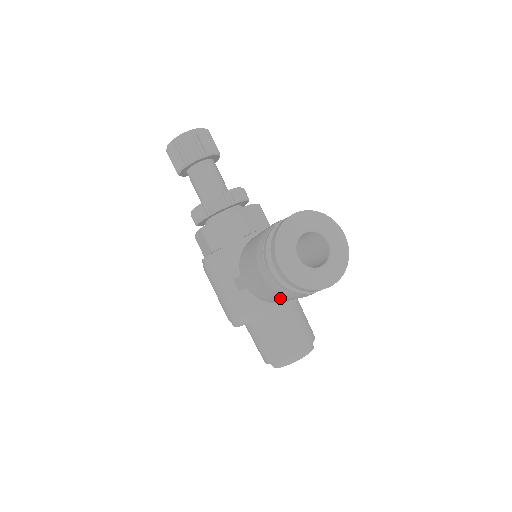
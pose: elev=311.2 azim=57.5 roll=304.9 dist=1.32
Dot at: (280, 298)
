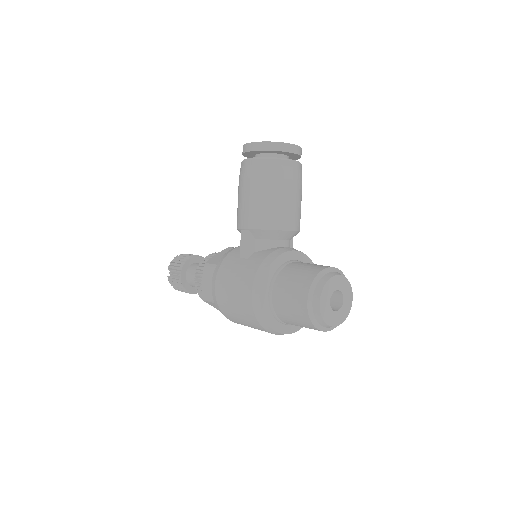
Dot at: (271, 193)
